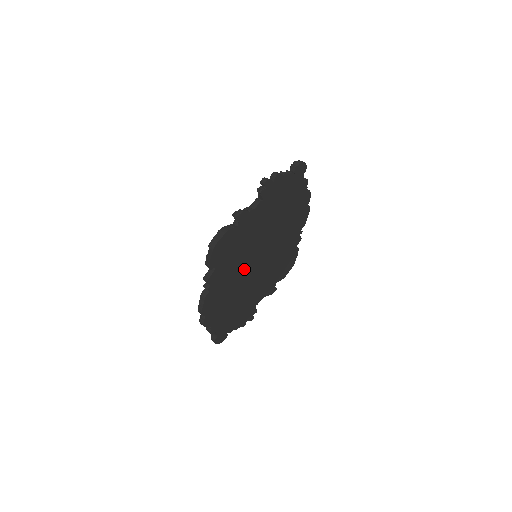
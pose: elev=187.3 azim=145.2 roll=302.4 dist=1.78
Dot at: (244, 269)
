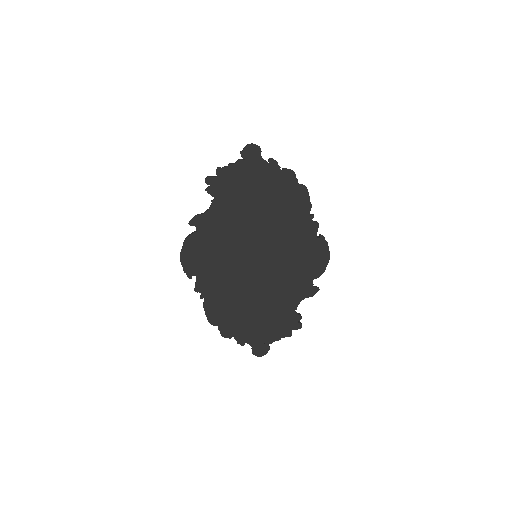
Dot at: (241, 272)
